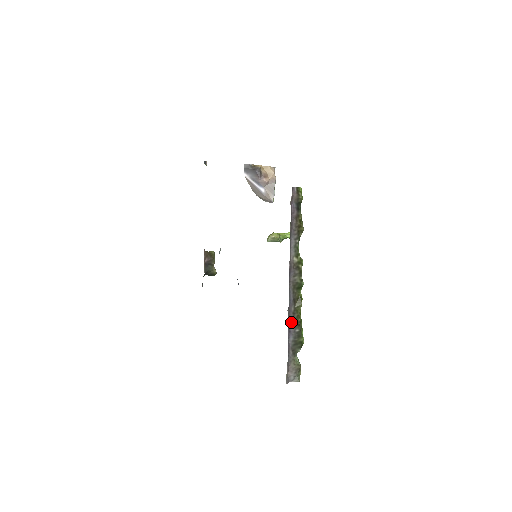
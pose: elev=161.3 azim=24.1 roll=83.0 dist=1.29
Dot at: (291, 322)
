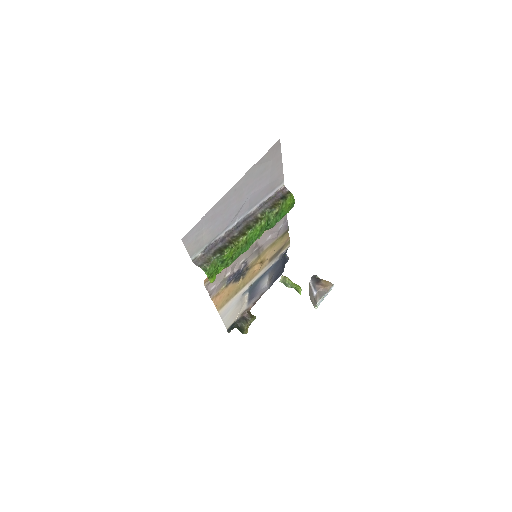
Dot at: (228, 238)
